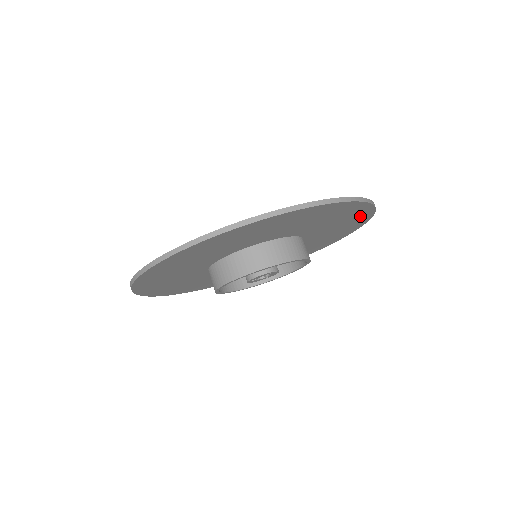
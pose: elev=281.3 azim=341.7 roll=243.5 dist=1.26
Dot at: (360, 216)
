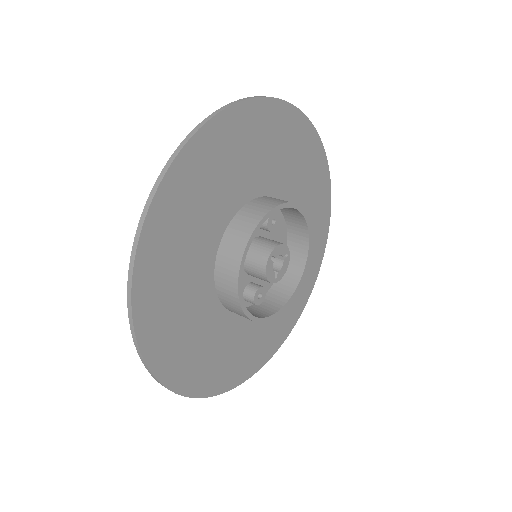
Dot at: (312, 270)
